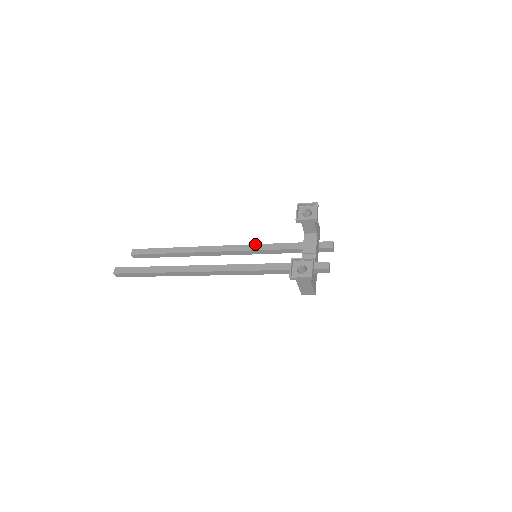
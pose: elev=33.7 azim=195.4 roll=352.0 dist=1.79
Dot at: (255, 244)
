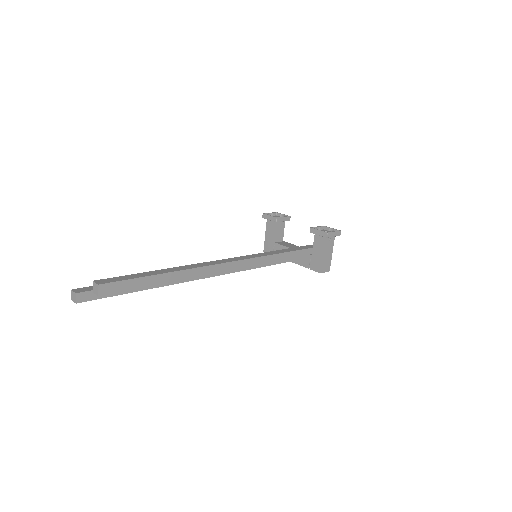
Dot at: occluded
